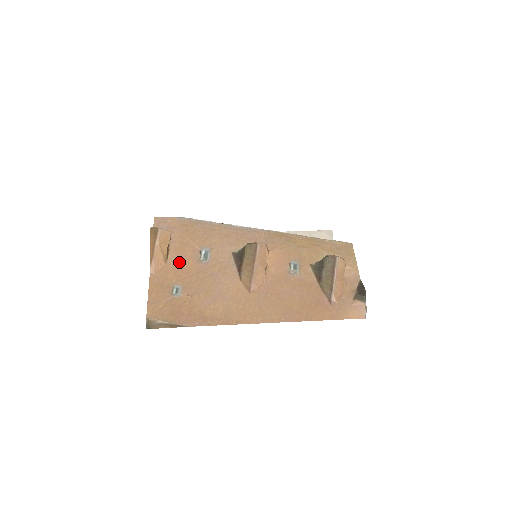
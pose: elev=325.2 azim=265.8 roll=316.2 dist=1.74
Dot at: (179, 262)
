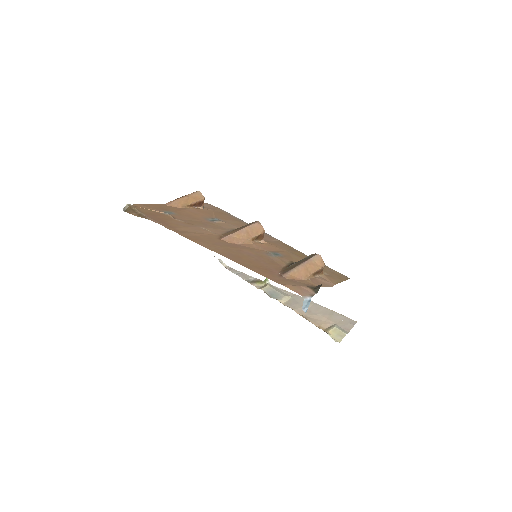
Dot at: (191, 212)
